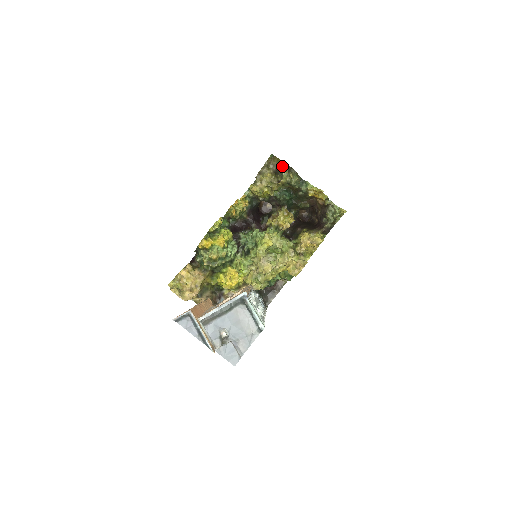
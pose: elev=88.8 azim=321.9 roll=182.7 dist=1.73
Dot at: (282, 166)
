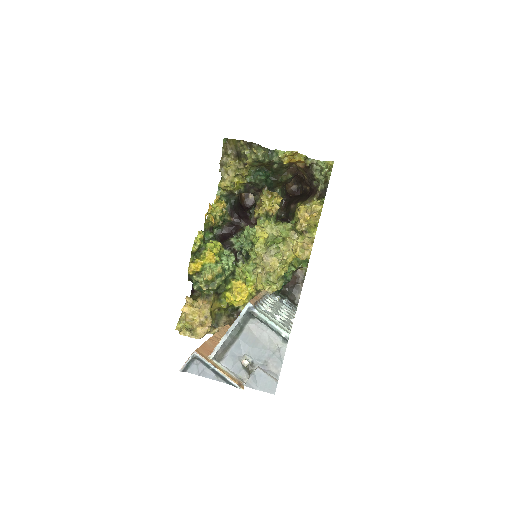
Dot at: (240, 146)
